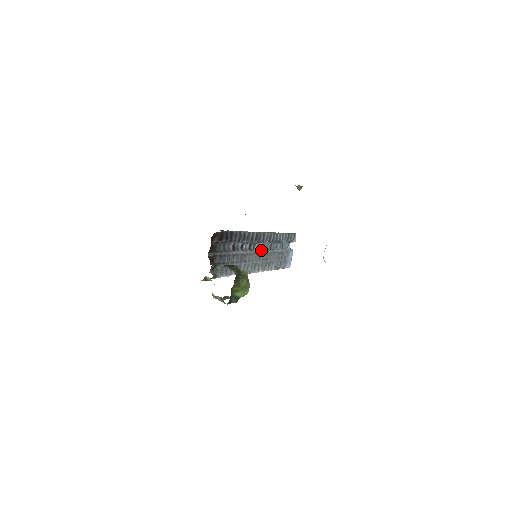
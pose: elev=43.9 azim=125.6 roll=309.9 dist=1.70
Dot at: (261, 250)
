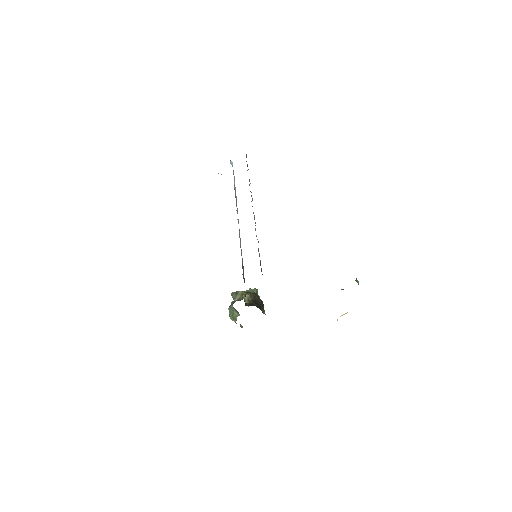
Dot at: occluded
